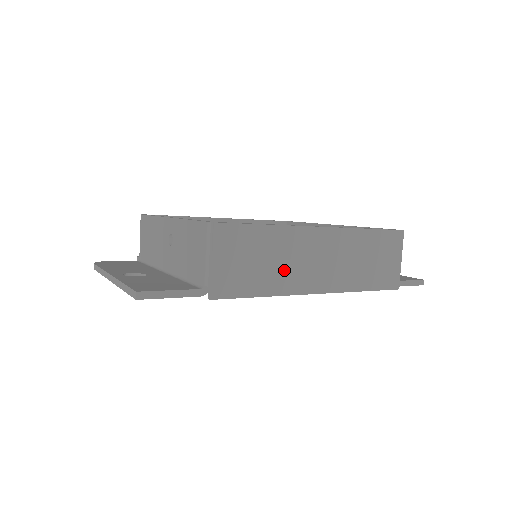
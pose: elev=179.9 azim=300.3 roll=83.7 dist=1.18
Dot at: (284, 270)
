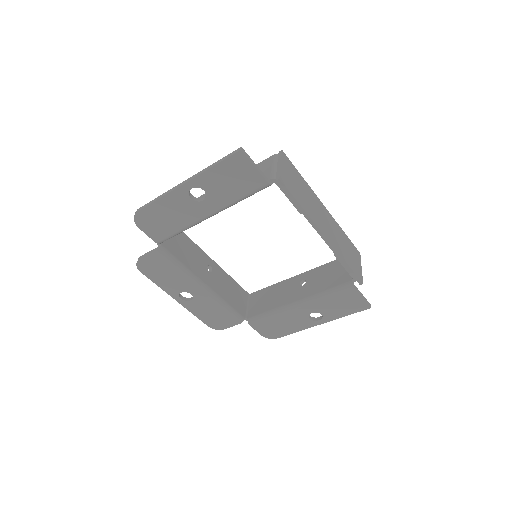
Dot at: (310, 206)
